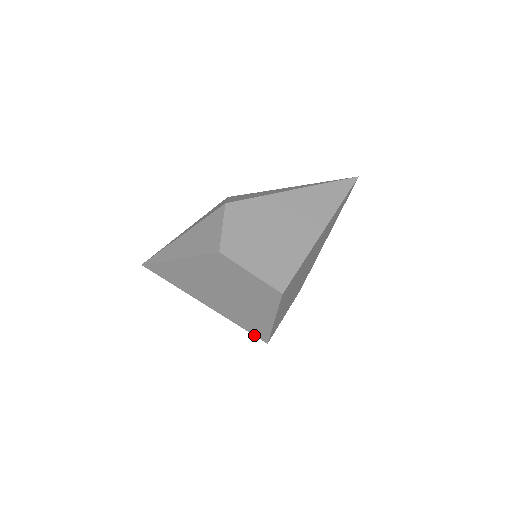
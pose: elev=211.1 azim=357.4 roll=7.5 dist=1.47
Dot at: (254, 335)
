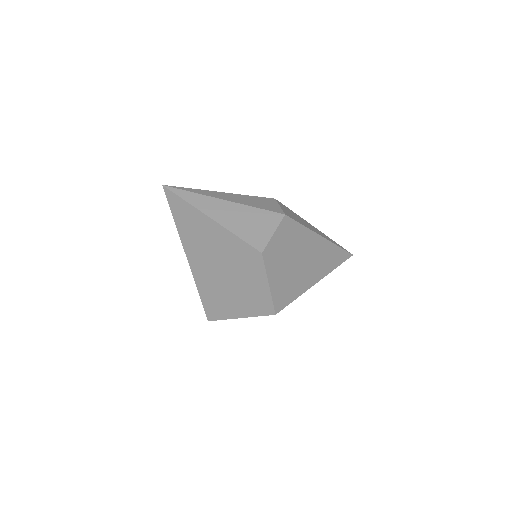
Dot at: (204, 308)
